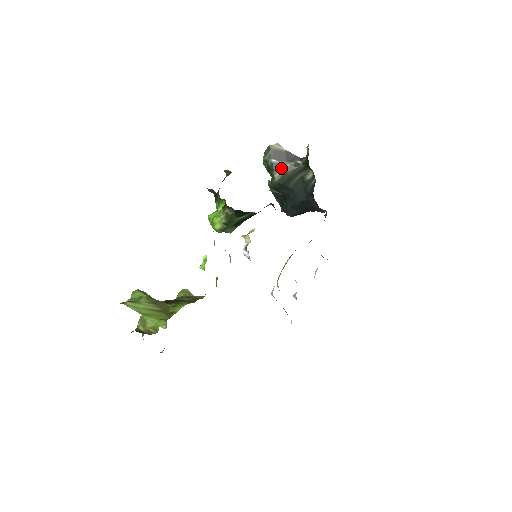
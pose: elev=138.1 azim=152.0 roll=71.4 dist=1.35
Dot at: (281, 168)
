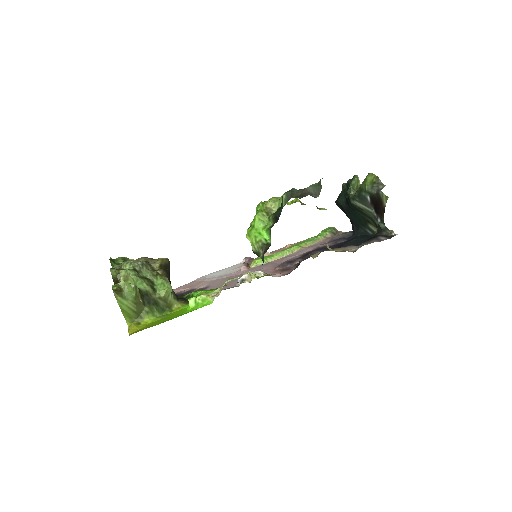
Dot at: (365, 205)
